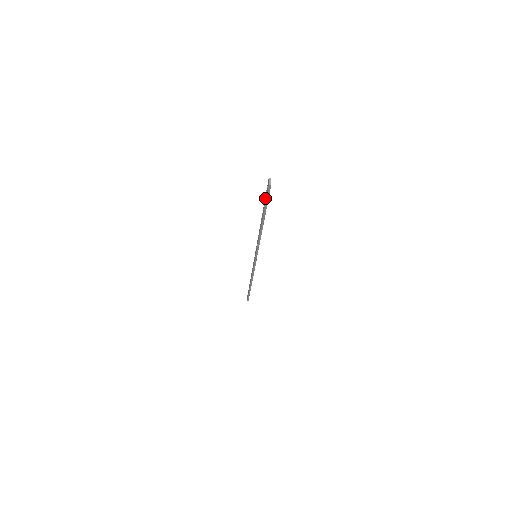
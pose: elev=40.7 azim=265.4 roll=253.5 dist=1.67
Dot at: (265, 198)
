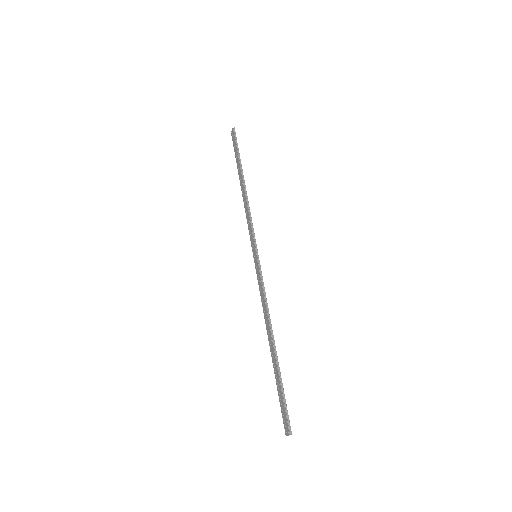
Dot at: (281, 396)
